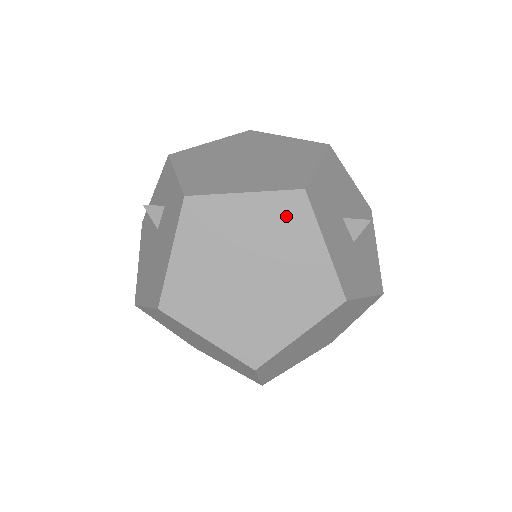
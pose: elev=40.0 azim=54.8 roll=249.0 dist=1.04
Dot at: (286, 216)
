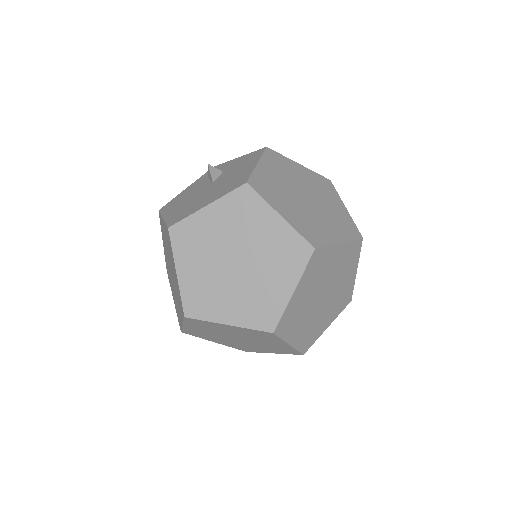
Dot at: (323, 185)
